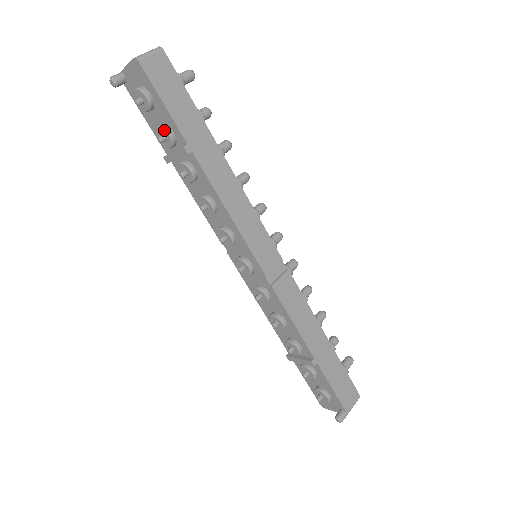
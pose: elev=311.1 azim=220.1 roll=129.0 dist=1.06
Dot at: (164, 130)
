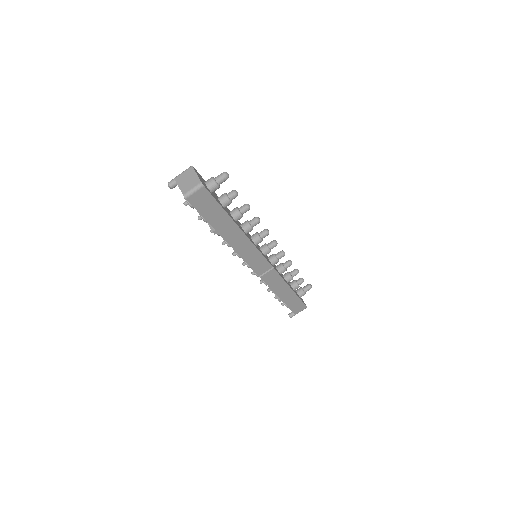
Dot at: (201, 218)
